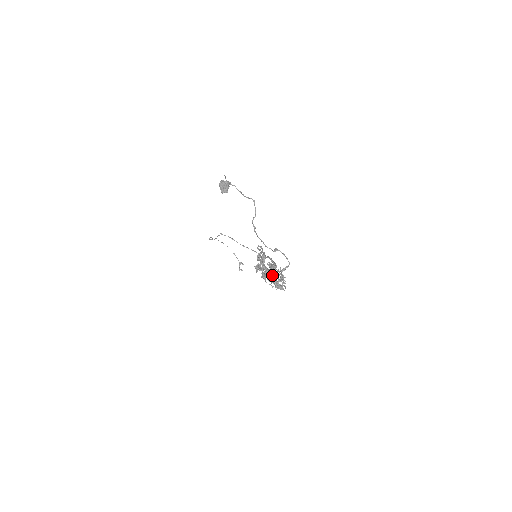
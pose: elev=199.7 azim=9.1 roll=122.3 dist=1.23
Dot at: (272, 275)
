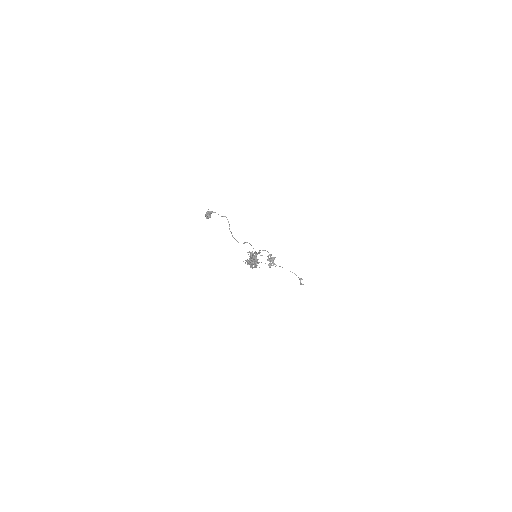
Dot at: (251, 261)
